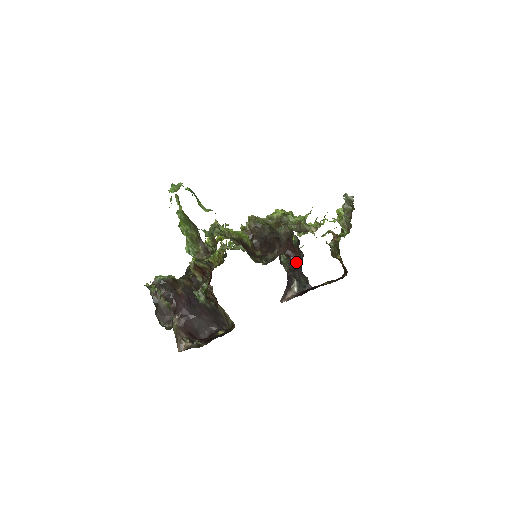
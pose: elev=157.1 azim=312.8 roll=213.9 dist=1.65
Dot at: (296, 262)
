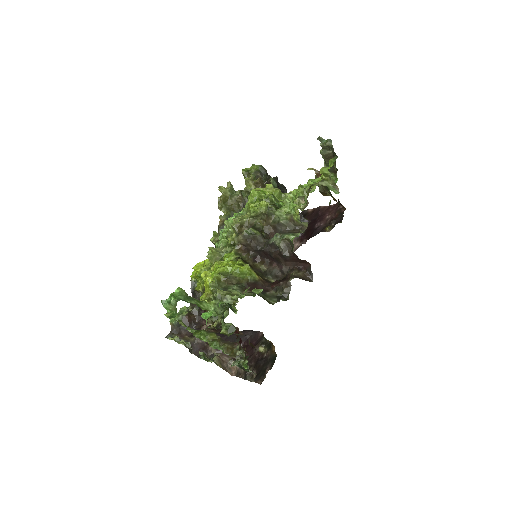
Dot at: (310, 274)
